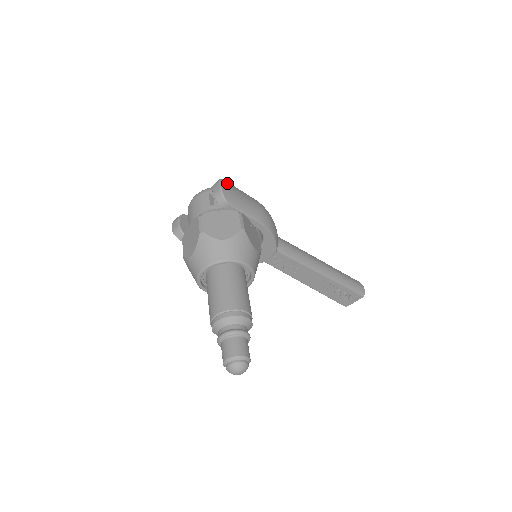
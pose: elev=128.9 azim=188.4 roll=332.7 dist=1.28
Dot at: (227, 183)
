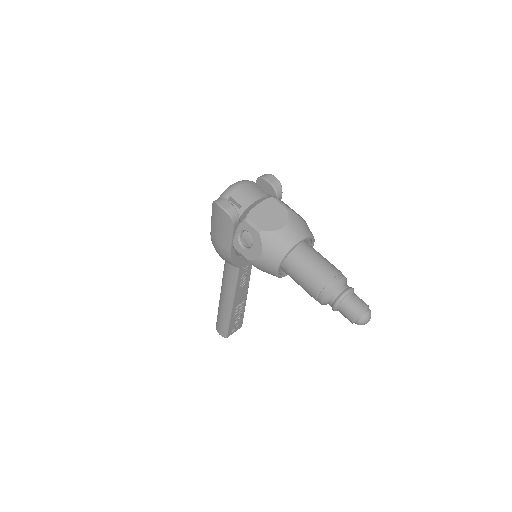
Dot at: occluded
